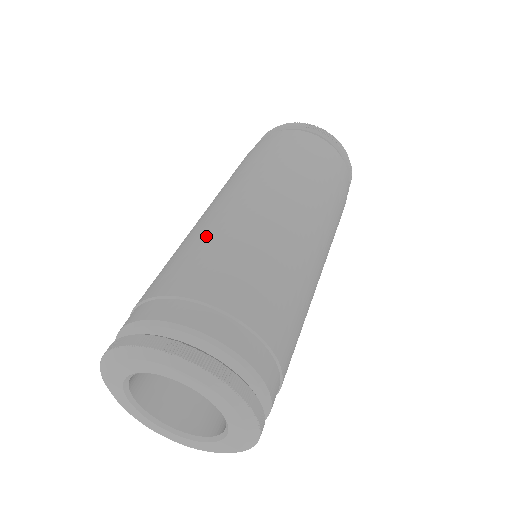
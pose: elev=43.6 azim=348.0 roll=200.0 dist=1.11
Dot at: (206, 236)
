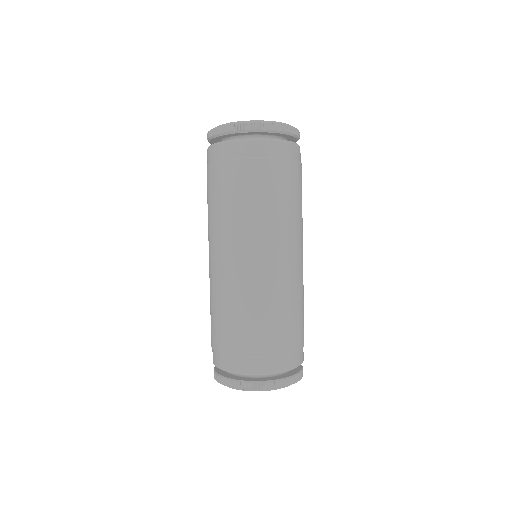
Dot at: (247, 303)
